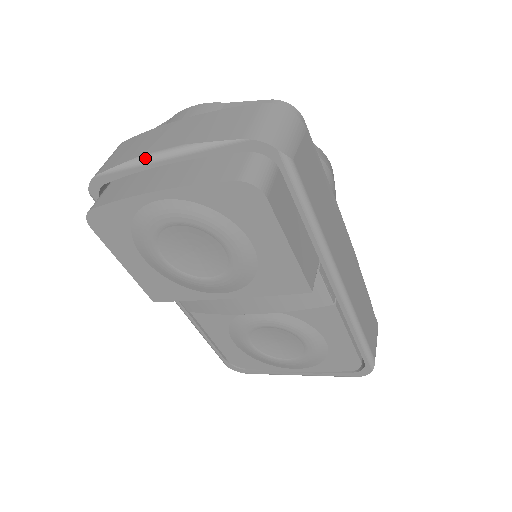
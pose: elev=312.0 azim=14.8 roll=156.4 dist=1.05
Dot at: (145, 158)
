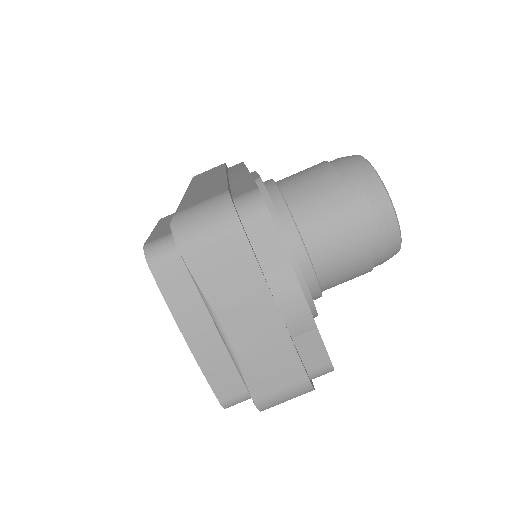
Dot at: (213, 316)
